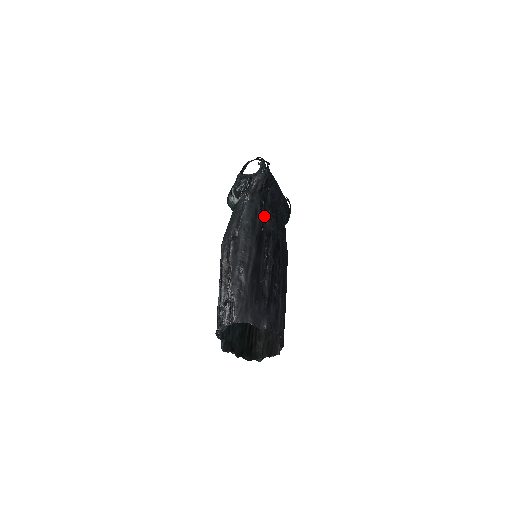
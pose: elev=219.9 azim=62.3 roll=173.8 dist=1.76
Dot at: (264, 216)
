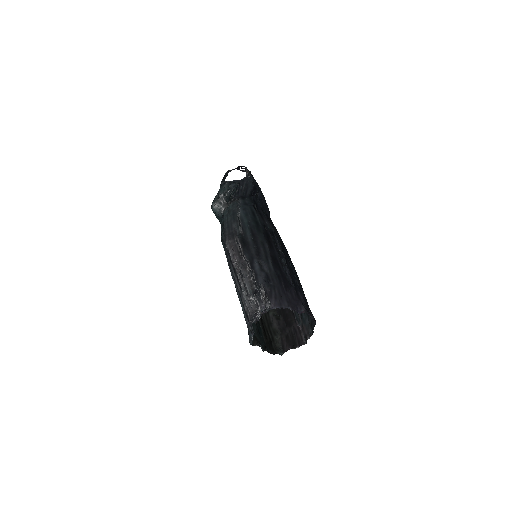
Dot at: (261, 217)
